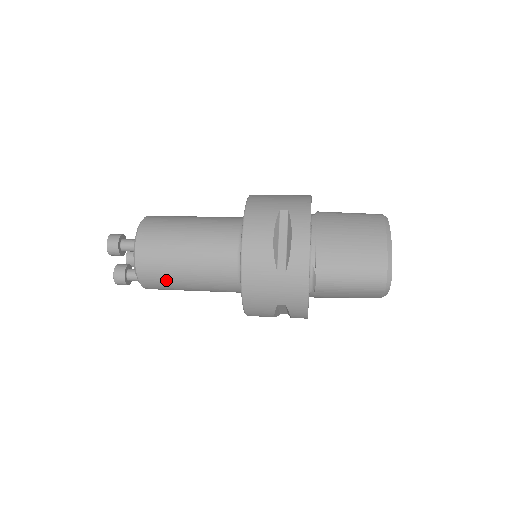
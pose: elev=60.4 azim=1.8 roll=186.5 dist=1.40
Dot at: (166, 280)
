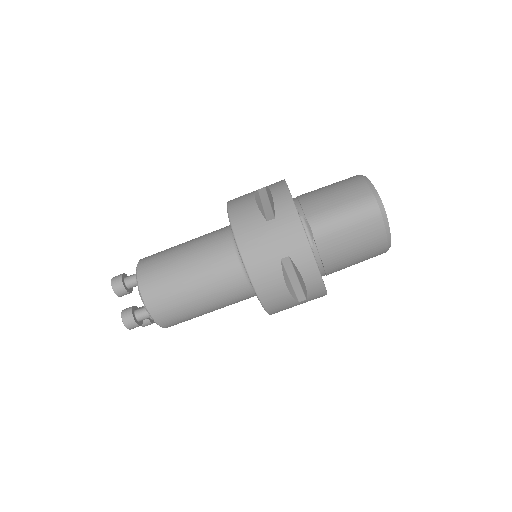
Dot at: (171, 293)
